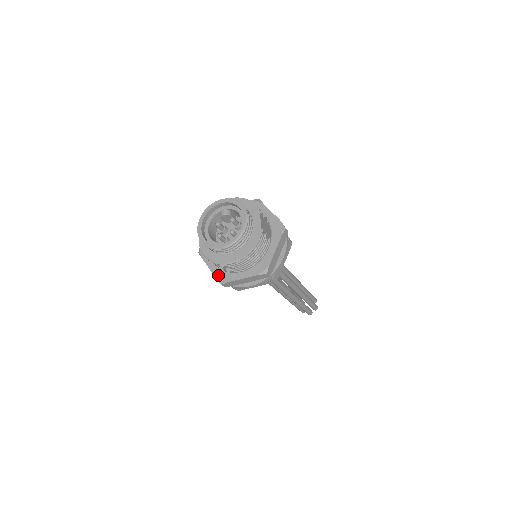
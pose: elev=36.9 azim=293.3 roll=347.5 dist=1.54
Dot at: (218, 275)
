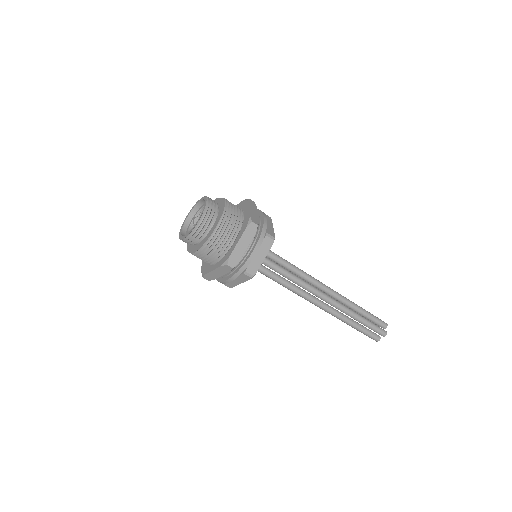
Dot at: (221, 263)
